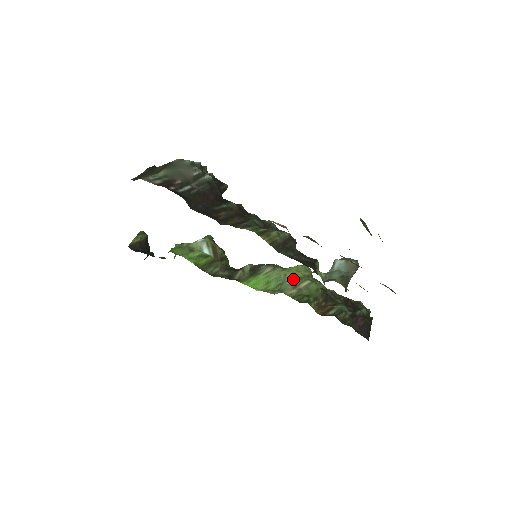
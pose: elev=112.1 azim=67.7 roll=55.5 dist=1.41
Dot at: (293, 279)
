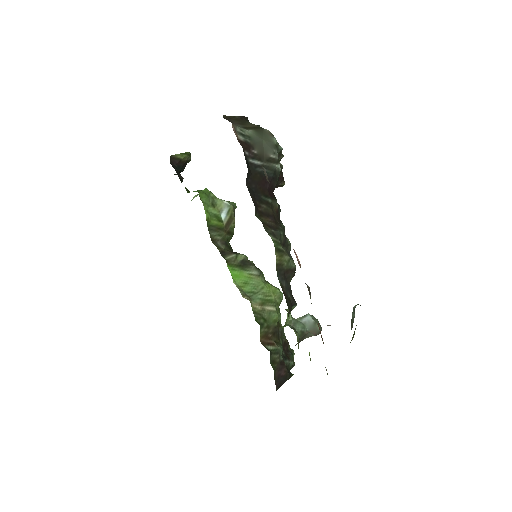
Dot at: (265, 297)
